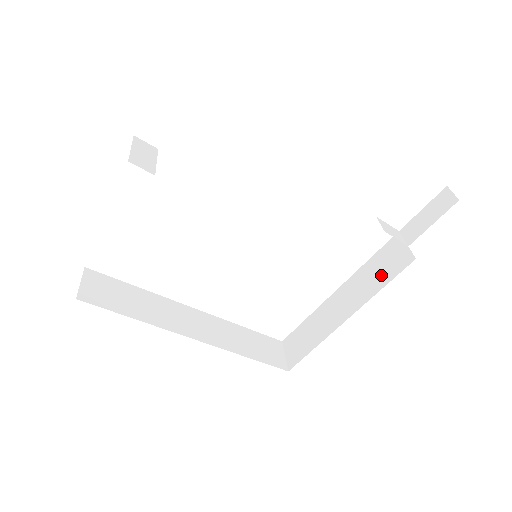
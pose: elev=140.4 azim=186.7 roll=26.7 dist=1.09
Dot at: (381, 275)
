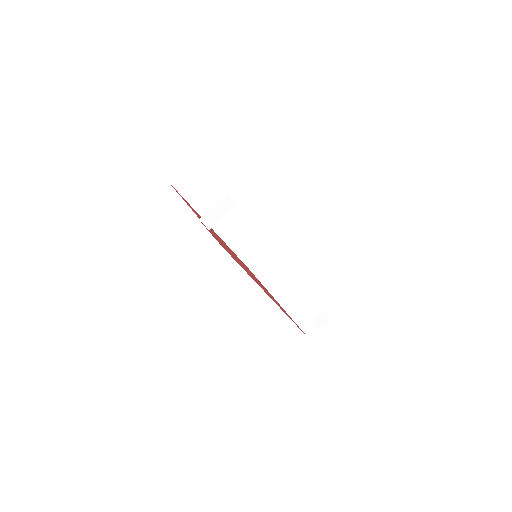
Dot at: (302, 317)
